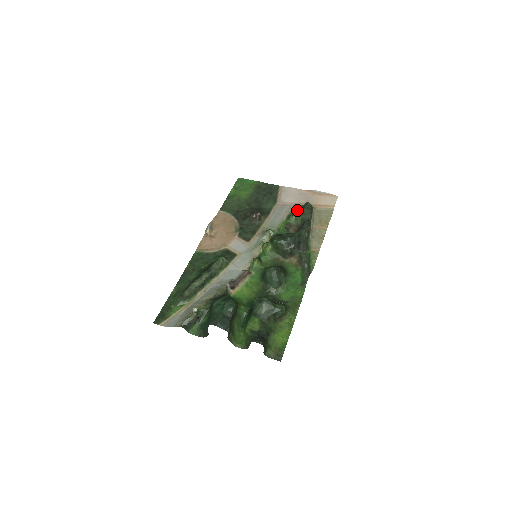
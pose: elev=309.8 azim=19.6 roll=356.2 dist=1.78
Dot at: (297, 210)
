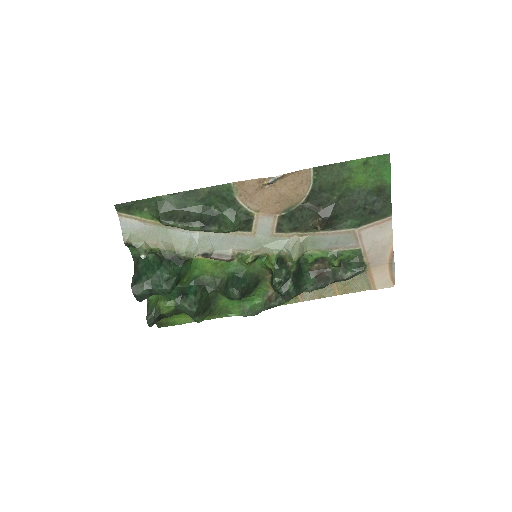
Dot at: (352, 257)
